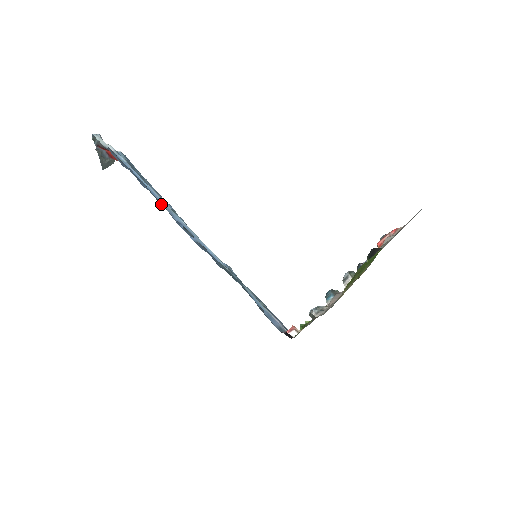
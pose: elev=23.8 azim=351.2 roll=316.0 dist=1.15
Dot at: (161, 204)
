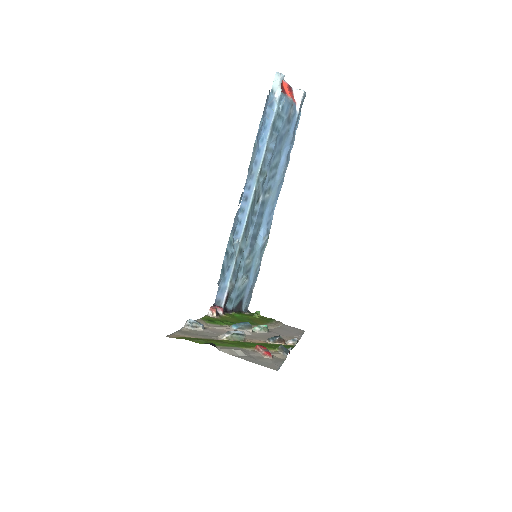
Dot at: (252, 165)
